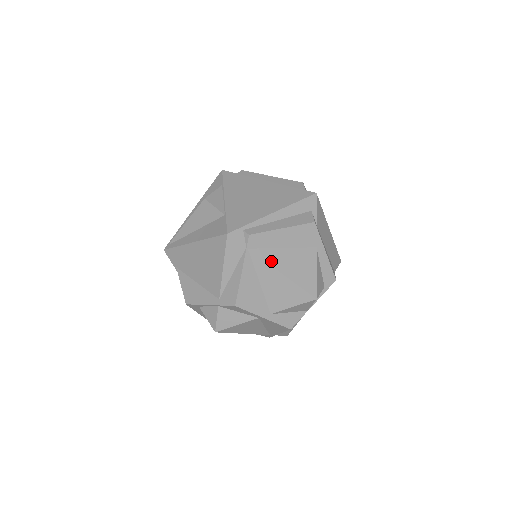
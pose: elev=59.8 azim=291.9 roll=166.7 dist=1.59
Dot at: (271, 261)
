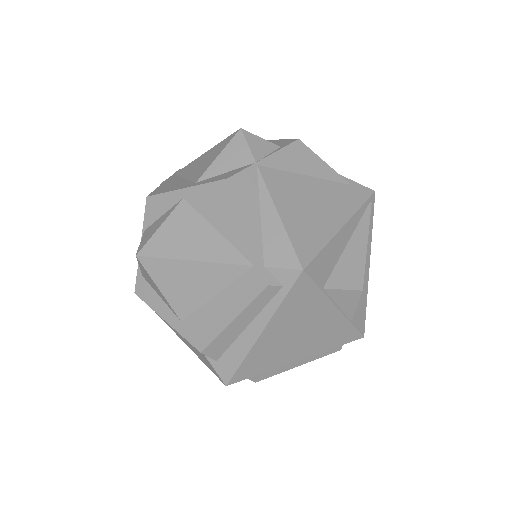
Dot at: occluded
